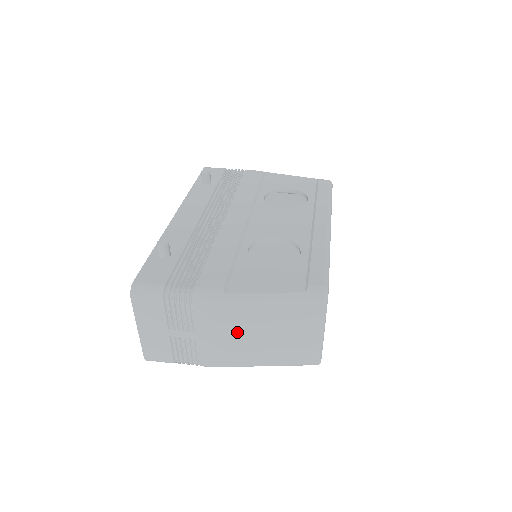
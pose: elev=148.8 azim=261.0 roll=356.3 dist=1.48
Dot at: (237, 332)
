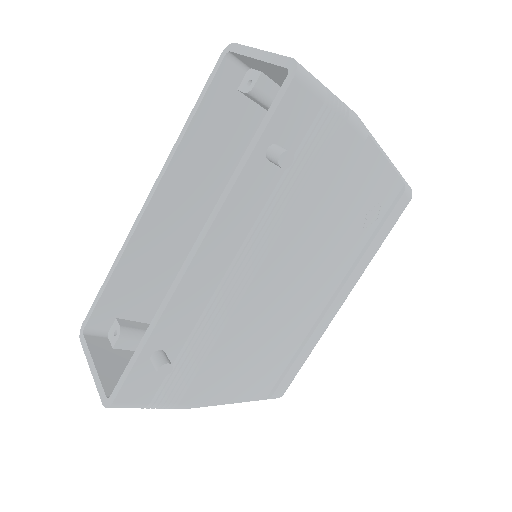
Dot at: occluded
